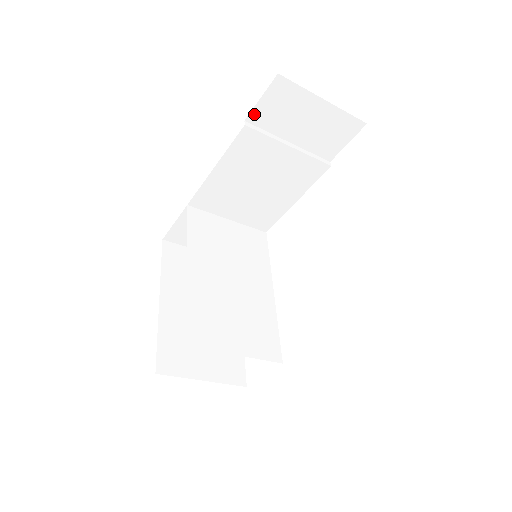
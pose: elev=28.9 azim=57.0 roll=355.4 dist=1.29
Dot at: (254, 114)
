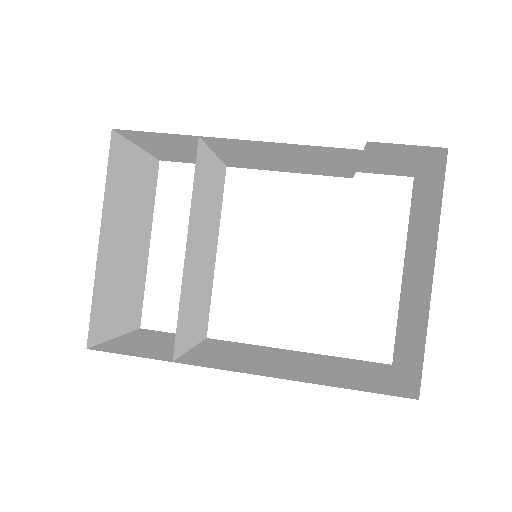
Dot at: (381, 144)
